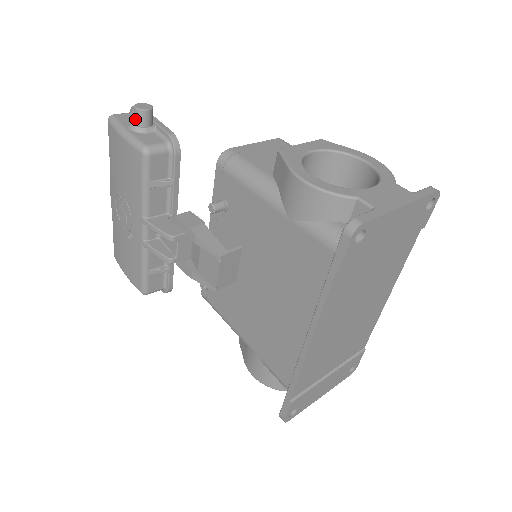
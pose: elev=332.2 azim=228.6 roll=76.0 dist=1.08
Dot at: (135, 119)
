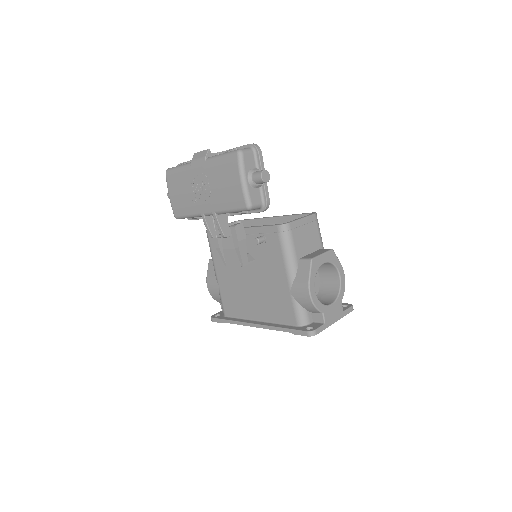
Dot at: (256, 179)
